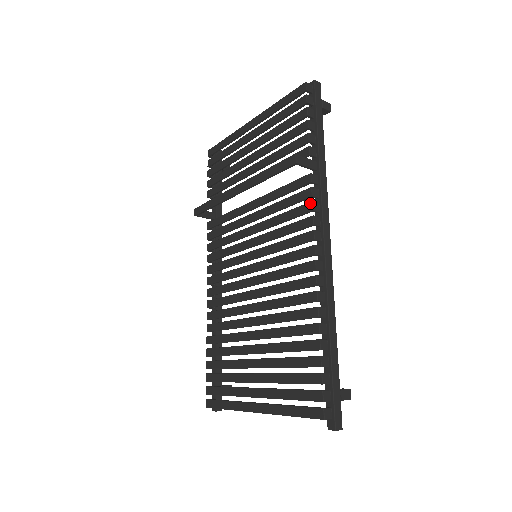
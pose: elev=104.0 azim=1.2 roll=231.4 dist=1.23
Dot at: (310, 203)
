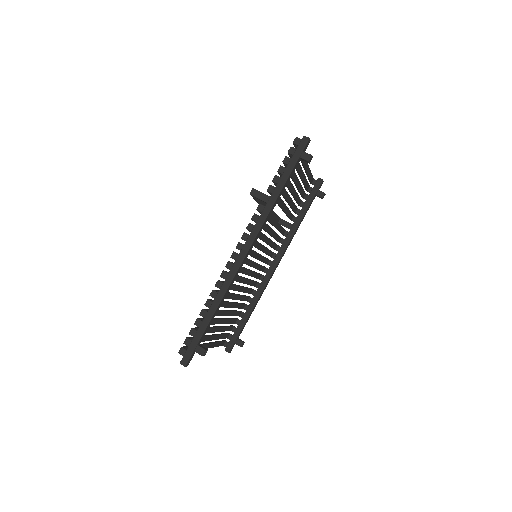
Dot at: (249, 224)
